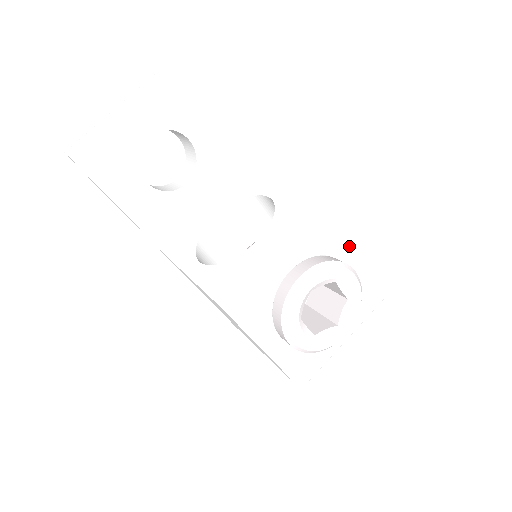
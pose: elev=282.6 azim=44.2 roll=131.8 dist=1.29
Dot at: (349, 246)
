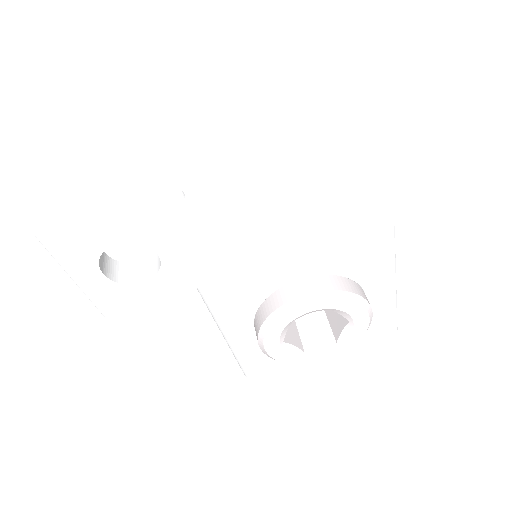
Dot at: (275, 273)
